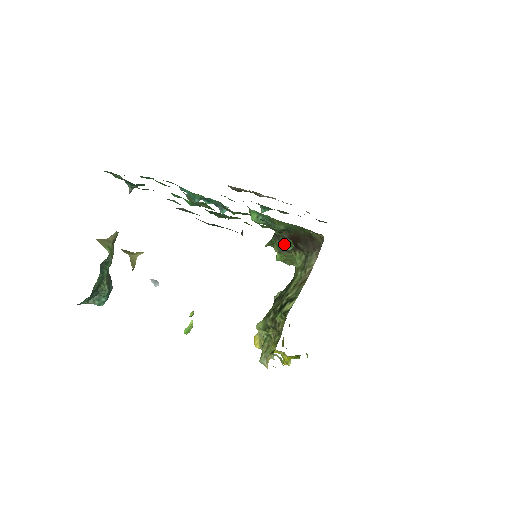
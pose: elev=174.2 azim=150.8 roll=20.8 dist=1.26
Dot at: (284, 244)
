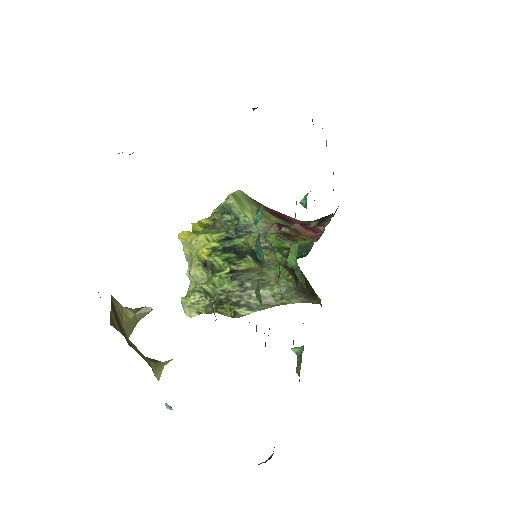
Dot at: (289, 267)
